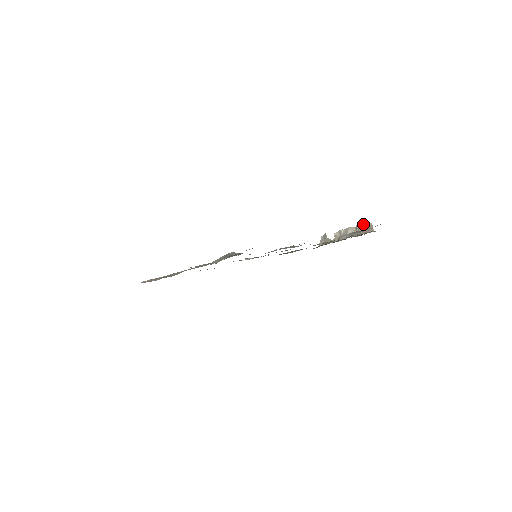
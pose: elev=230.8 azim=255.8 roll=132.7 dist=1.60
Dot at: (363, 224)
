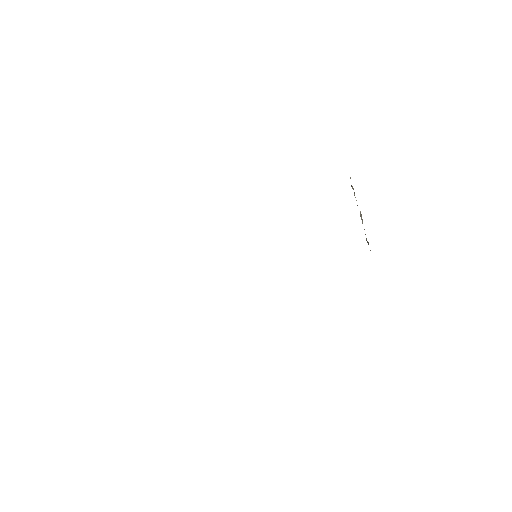
Dot at: occluded
